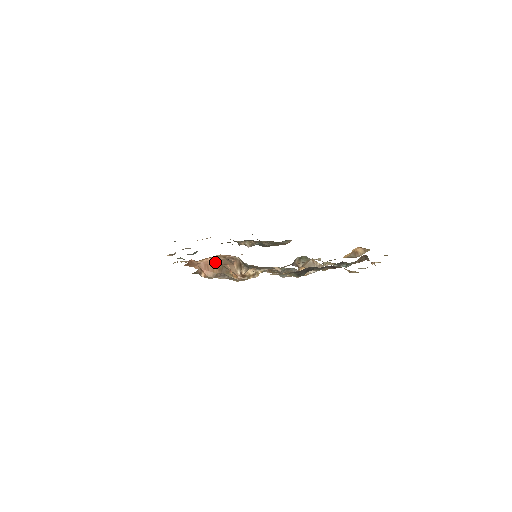
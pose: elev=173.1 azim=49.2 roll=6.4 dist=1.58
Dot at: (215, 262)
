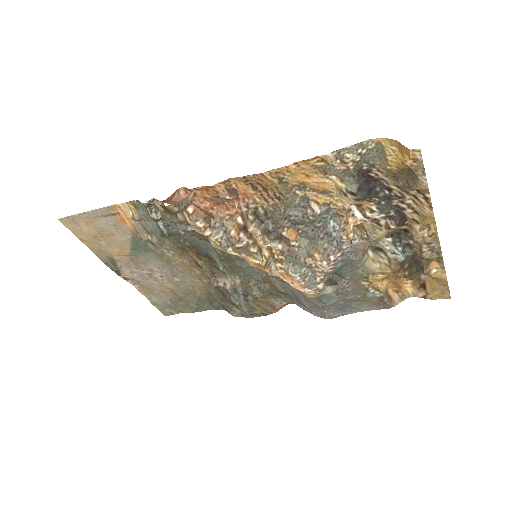
Dot at: (209, 214)
